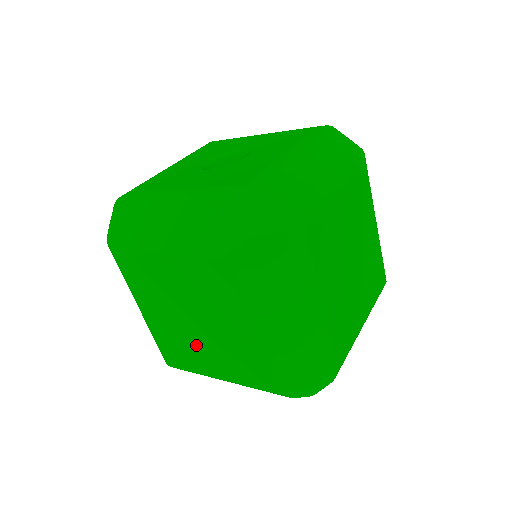
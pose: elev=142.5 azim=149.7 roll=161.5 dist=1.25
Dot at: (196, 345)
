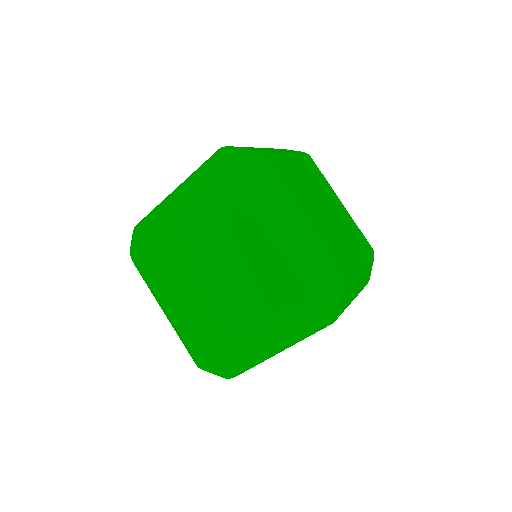
Dot at: (218, 308)
